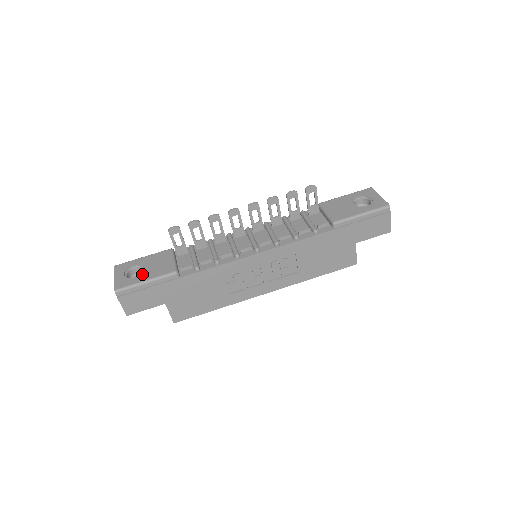
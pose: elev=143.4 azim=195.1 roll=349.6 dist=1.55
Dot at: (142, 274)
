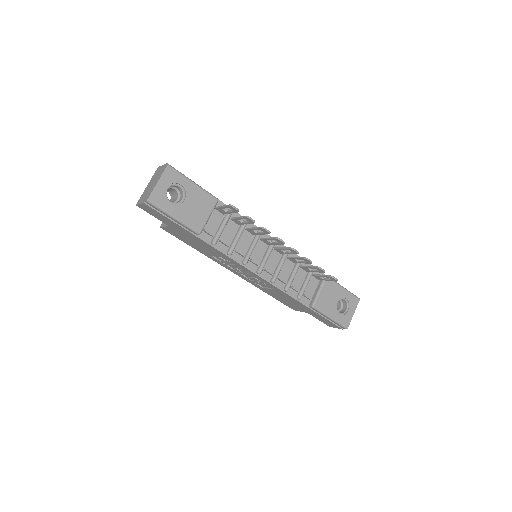
Dot at: (178, 206)
